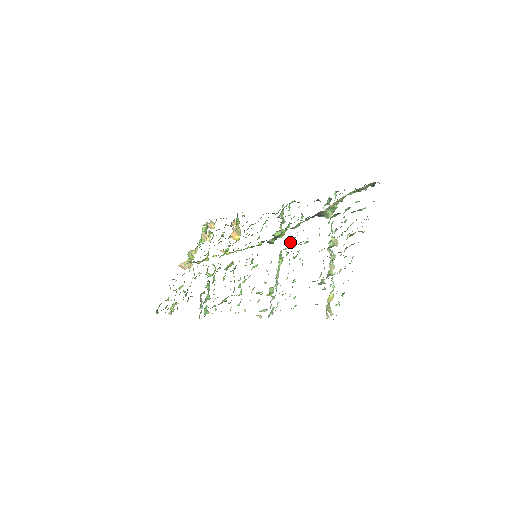
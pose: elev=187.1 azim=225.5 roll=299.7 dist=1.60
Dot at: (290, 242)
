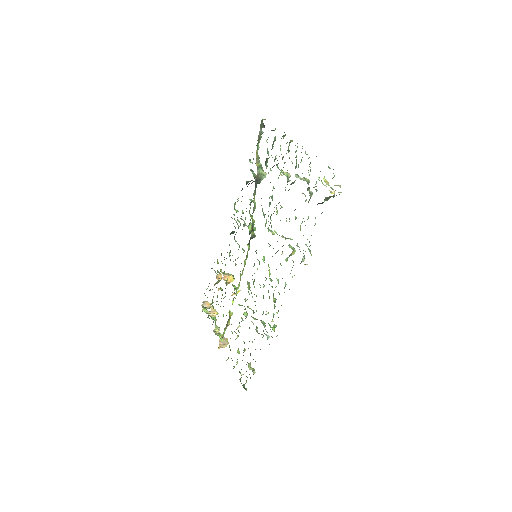
Dot at: occluded
